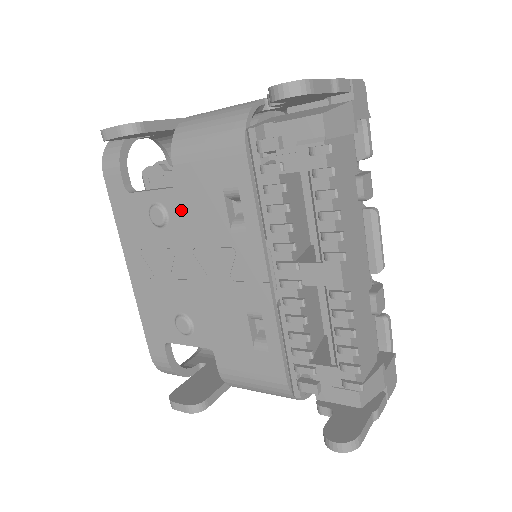
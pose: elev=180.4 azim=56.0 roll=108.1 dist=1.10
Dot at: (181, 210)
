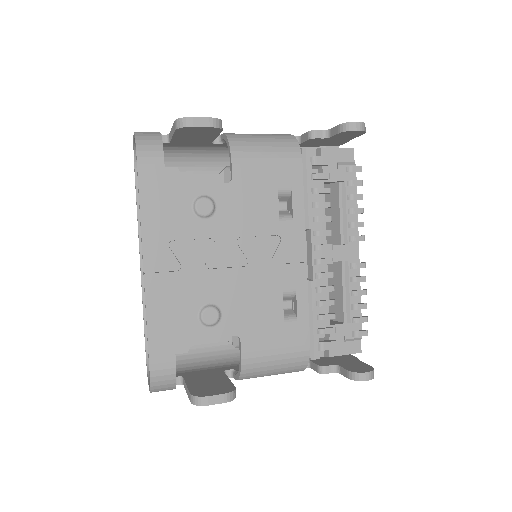
Dot at: (232, 203)
